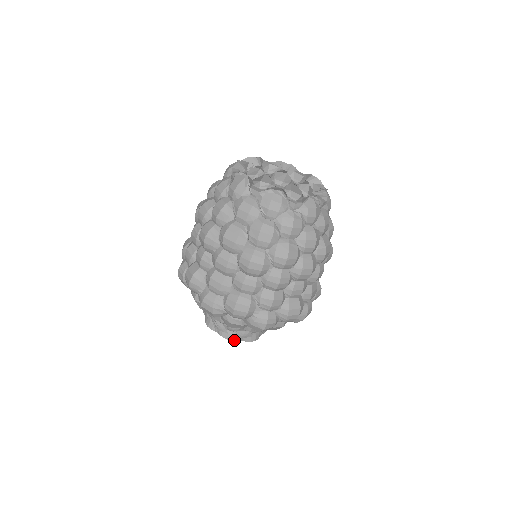
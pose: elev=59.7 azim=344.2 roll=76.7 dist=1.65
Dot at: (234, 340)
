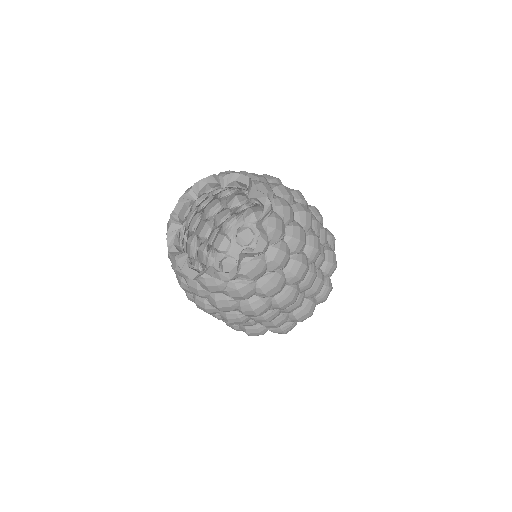
Dot at: occluded
